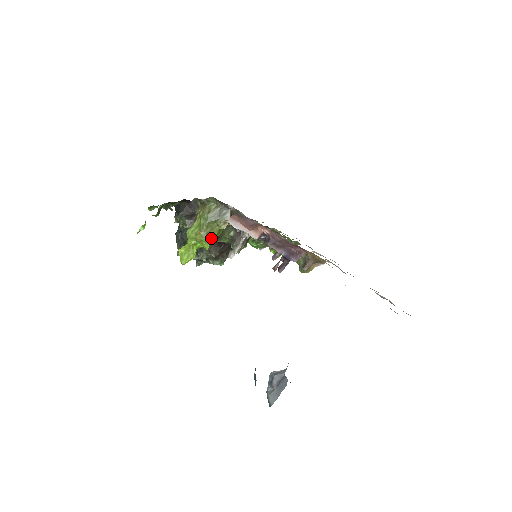
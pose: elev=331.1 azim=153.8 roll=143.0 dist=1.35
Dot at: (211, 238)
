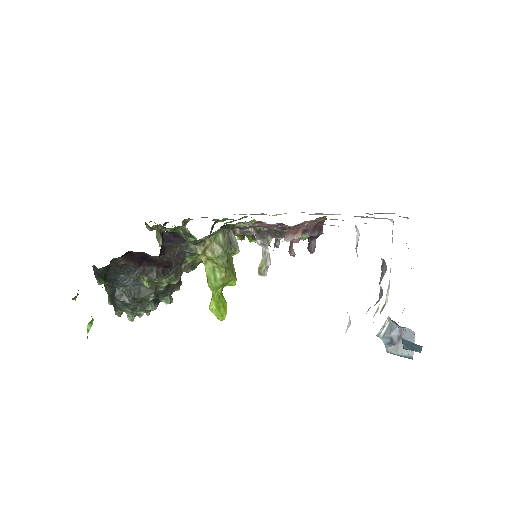
Dot at: (234, 271)
